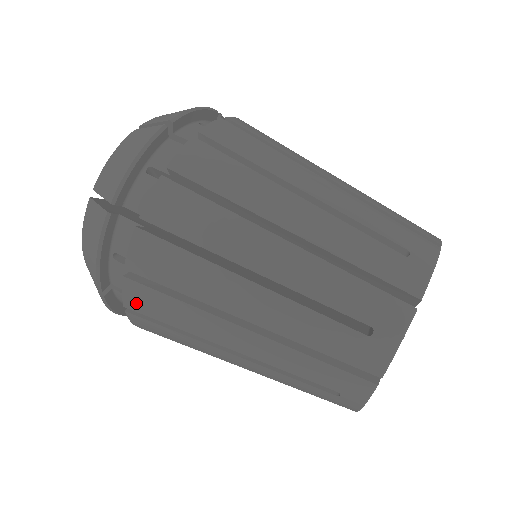
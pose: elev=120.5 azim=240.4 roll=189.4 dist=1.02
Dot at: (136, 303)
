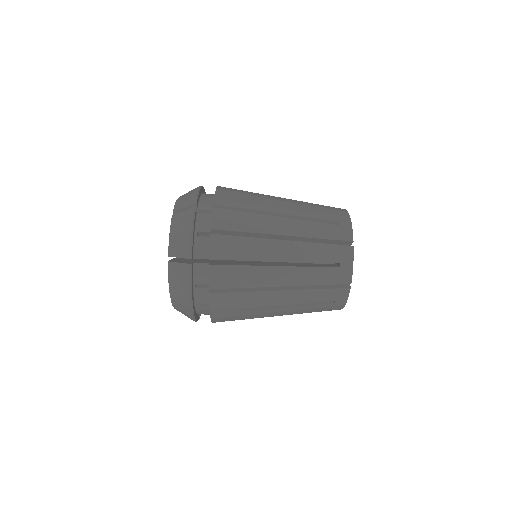
Dot at: occluded
